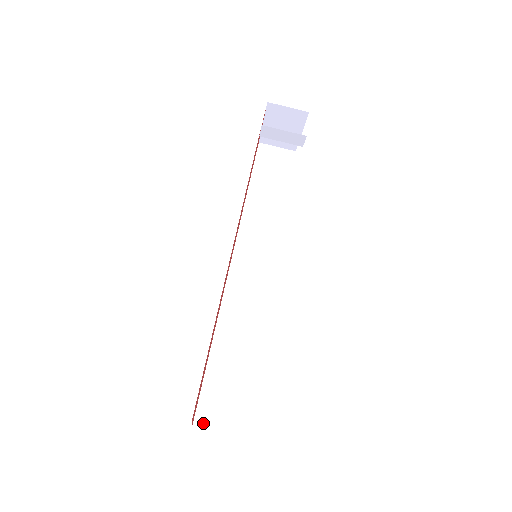
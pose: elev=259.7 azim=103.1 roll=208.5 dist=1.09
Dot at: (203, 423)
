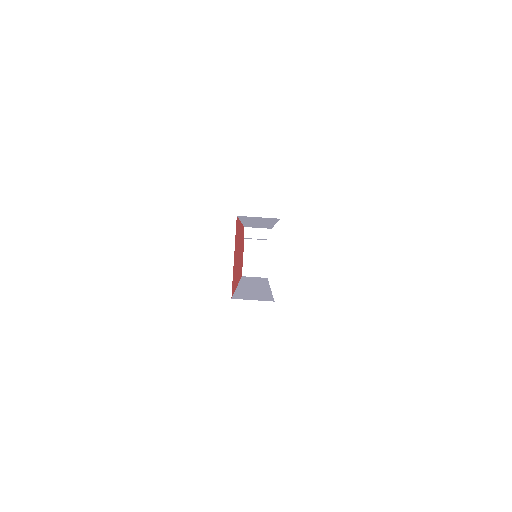
Dot at: occluded
